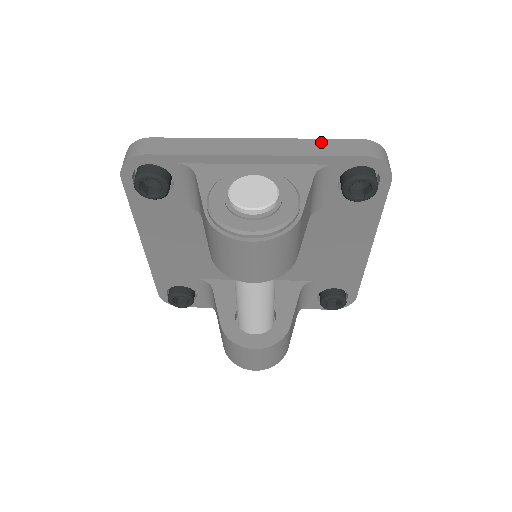
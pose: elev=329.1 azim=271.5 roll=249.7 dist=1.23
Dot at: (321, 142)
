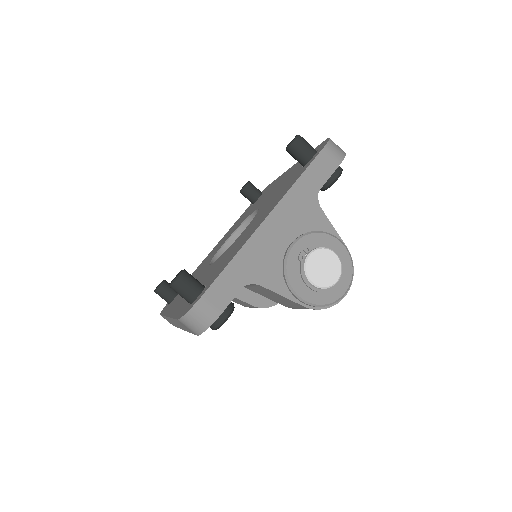
Dot at: (305, 178)
